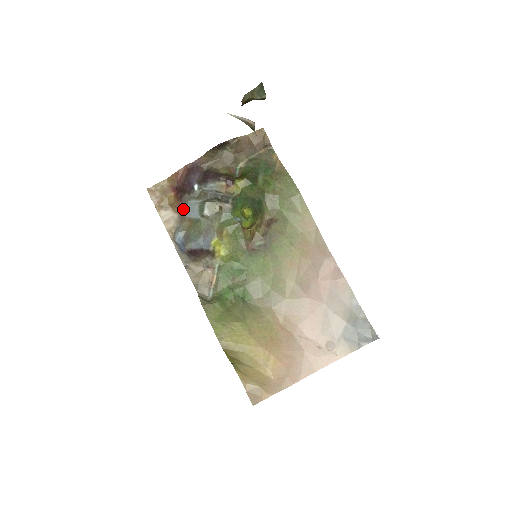
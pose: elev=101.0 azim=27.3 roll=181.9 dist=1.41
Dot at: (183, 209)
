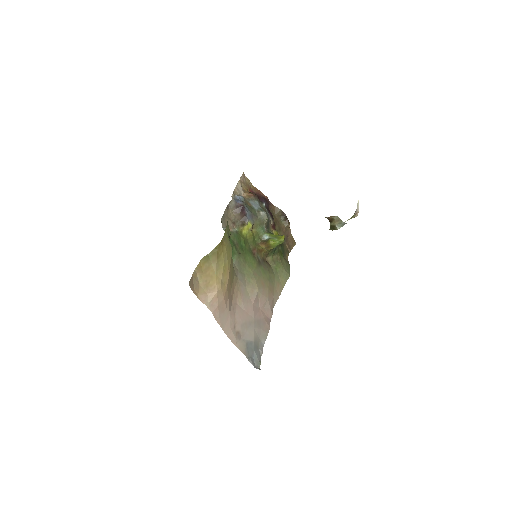
Dot at: (250, 198)
